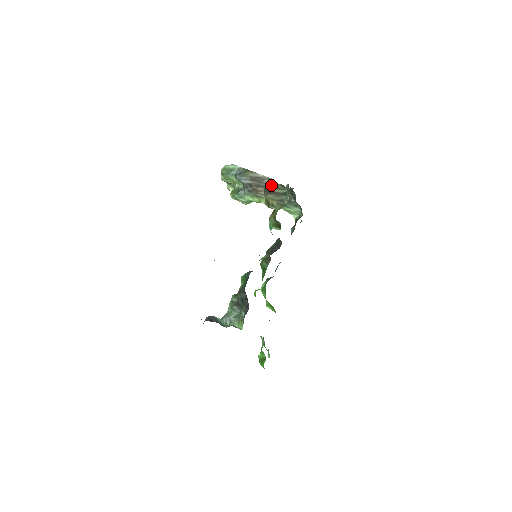
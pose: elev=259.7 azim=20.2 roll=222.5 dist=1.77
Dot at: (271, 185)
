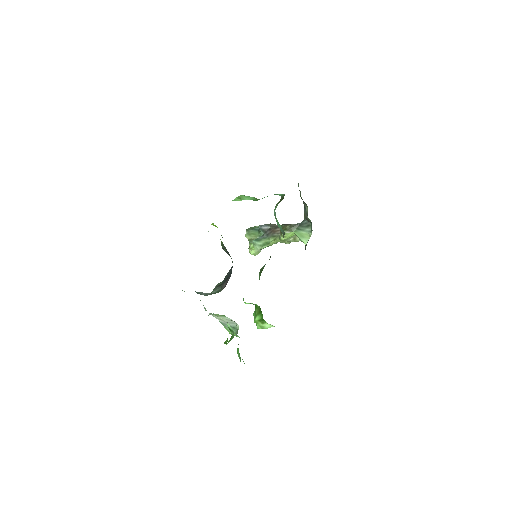
Dot at: occluded
